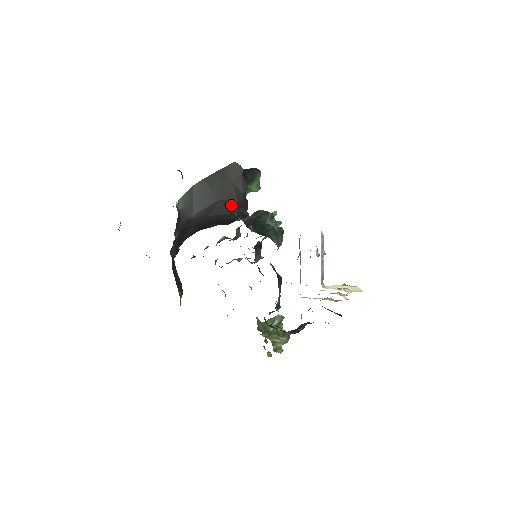
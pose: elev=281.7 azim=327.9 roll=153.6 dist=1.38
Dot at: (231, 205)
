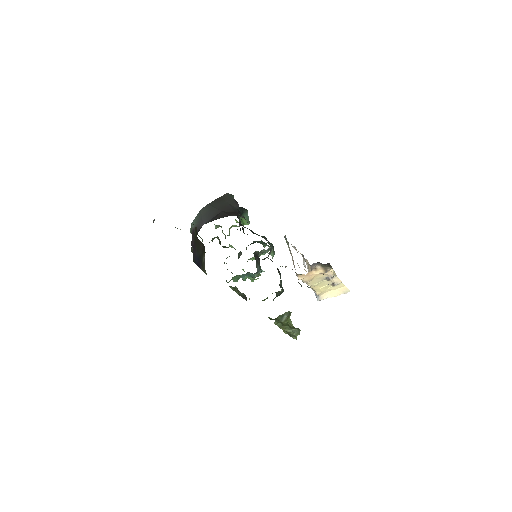
Dot at: (230, 213)
